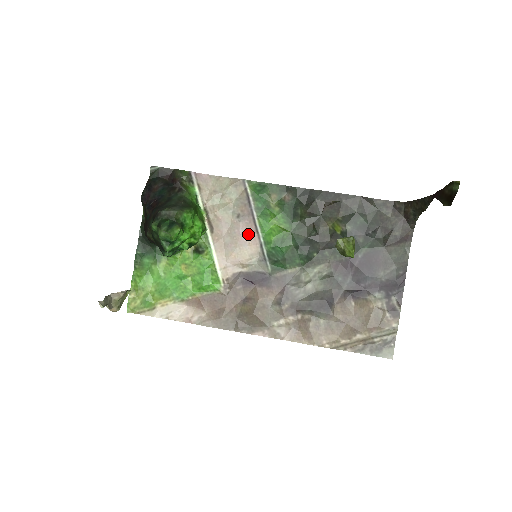
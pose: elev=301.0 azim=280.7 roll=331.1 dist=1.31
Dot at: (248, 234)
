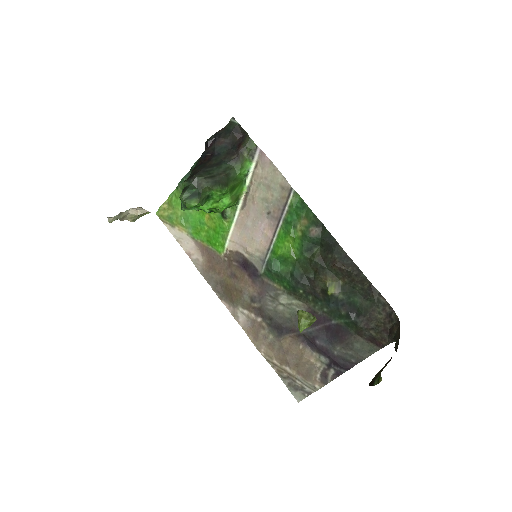
Dot at: (266, 233)
